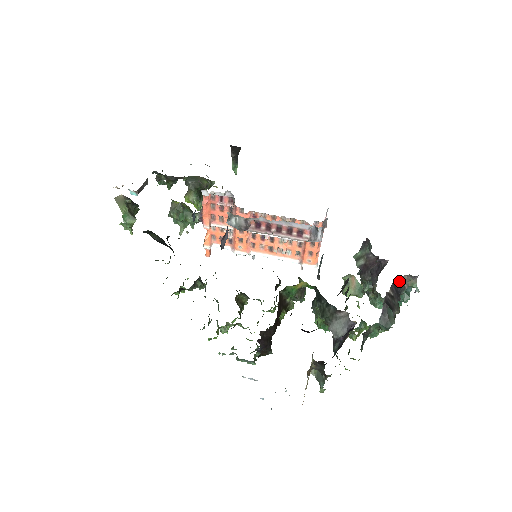
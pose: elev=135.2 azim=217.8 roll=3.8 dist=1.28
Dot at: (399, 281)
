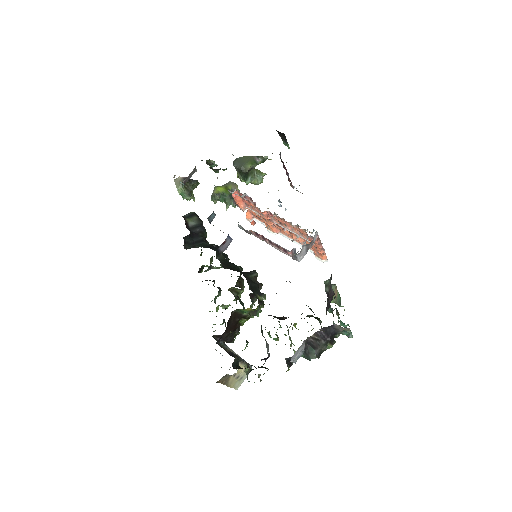
Dot at: (331, 326)
